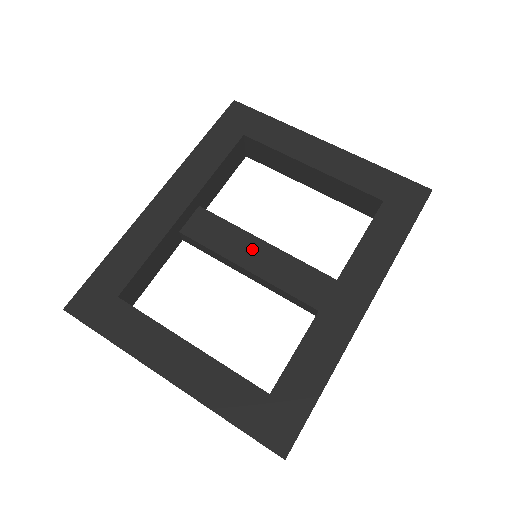
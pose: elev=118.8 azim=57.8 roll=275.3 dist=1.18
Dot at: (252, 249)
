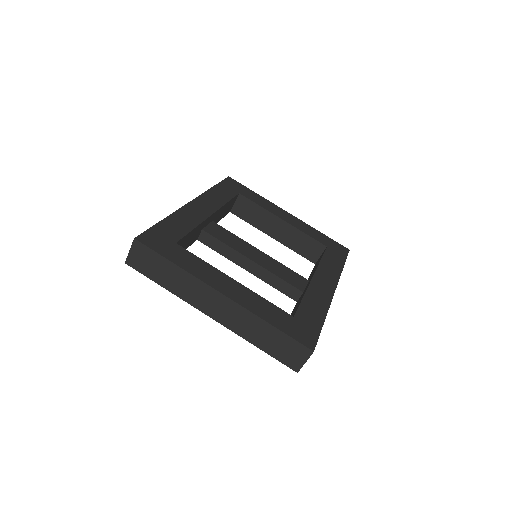
Dot at: (253, 252)
